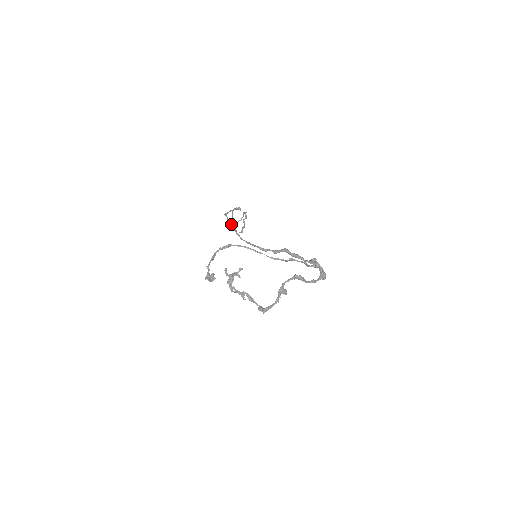
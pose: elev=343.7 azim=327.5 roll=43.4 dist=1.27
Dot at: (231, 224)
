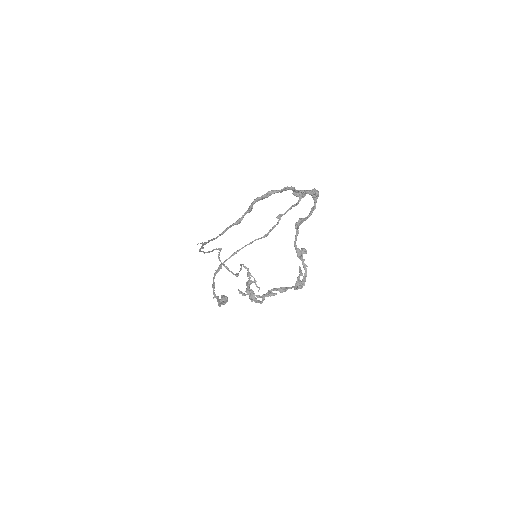
Dot at: (203, 243)
